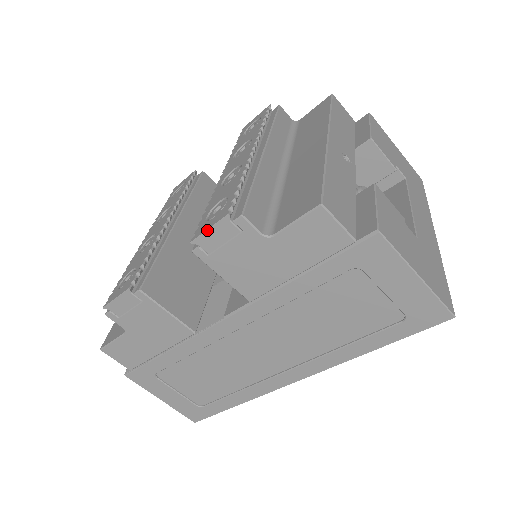
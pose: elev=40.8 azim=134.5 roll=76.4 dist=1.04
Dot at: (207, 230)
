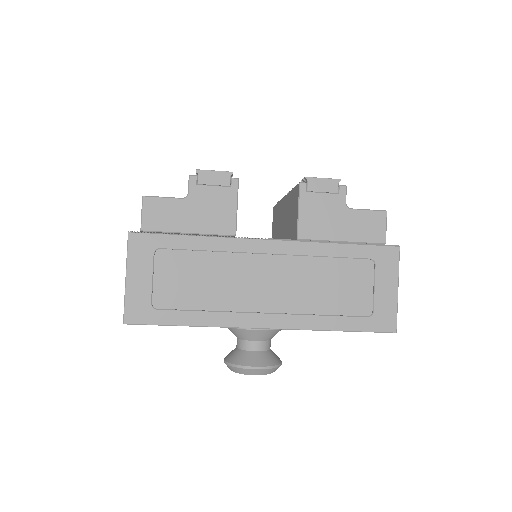
Dot at: (322, 178)
